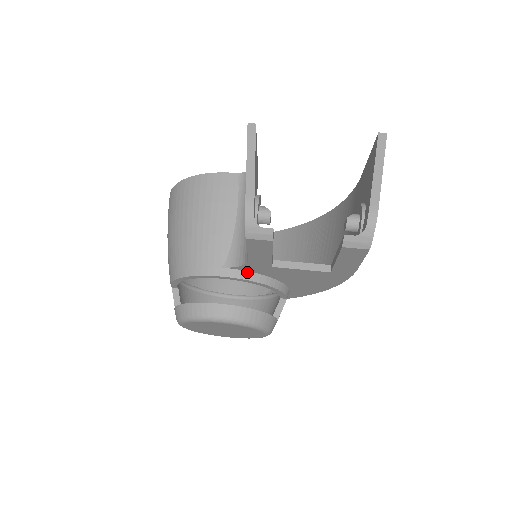
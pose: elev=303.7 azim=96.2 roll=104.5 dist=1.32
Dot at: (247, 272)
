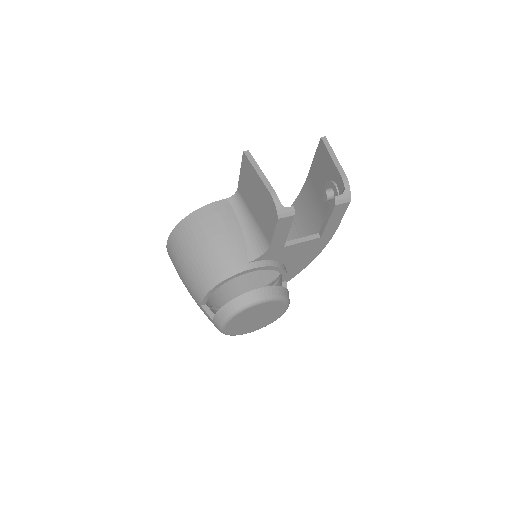
Dot at: (264, 261)
